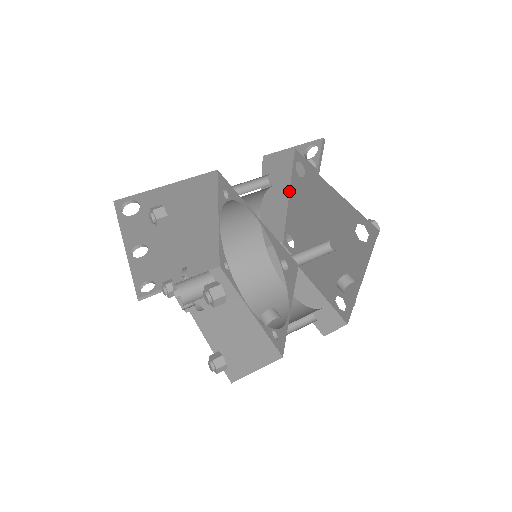
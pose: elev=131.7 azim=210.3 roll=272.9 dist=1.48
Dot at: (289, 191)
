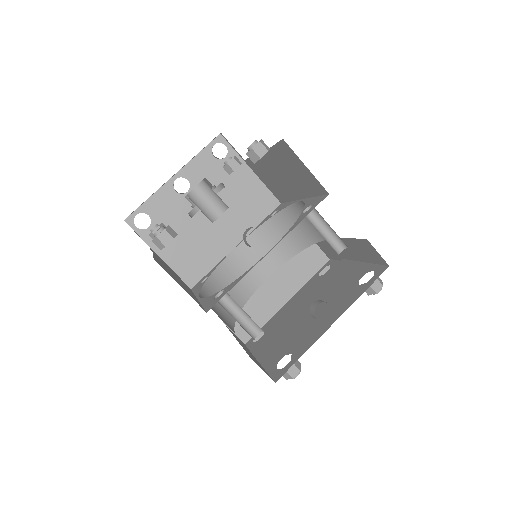
Dot at: occluded
